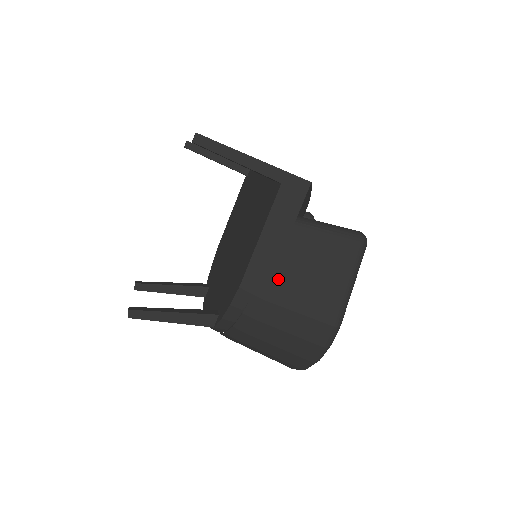
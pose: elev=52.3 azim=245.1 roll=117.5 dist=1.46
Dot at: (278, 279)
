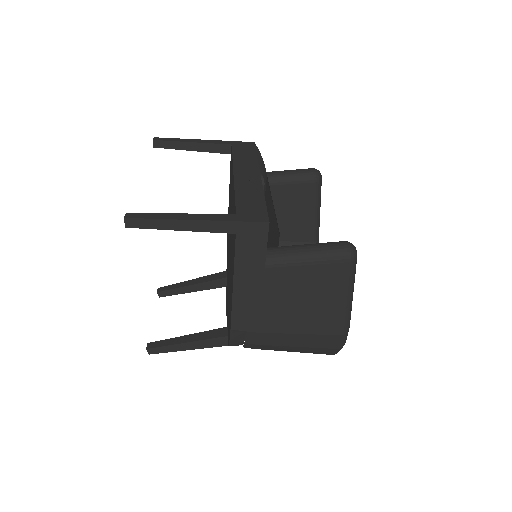
Dot at: (267, 314)
